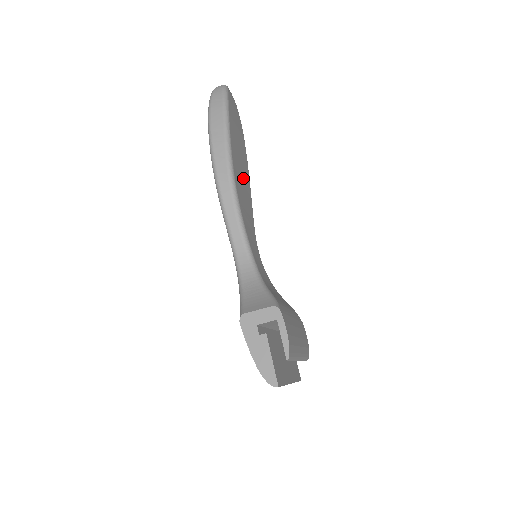
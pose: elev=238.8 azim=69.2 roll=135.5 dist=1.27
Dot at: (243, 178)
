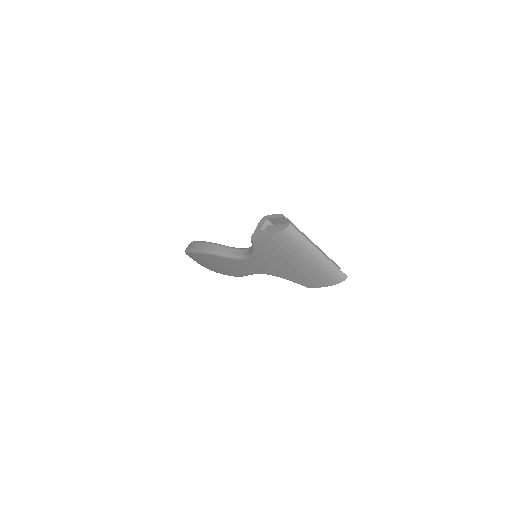
Dot at: occluded
